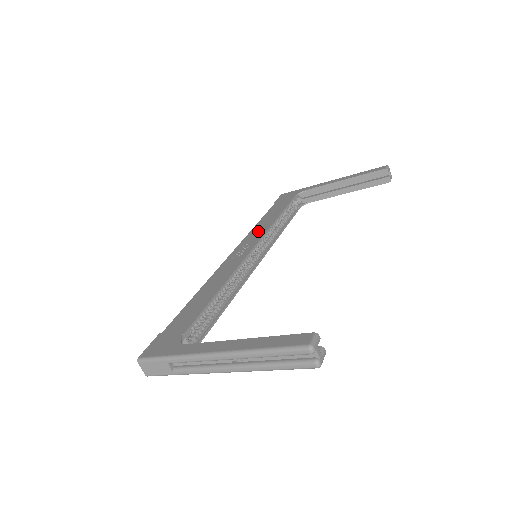
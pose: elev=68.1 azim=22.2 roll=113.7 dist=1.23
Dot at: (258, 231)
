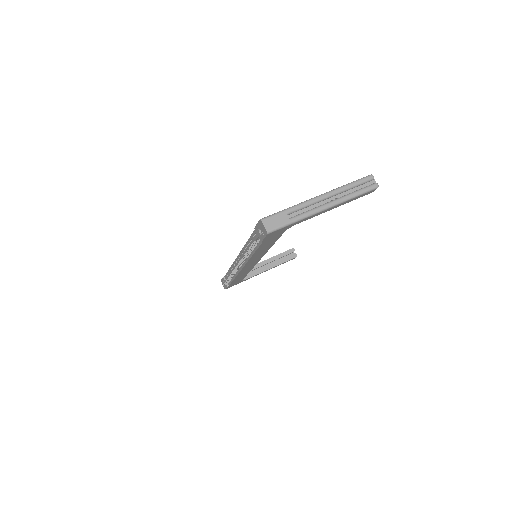
Dot at: occluded
